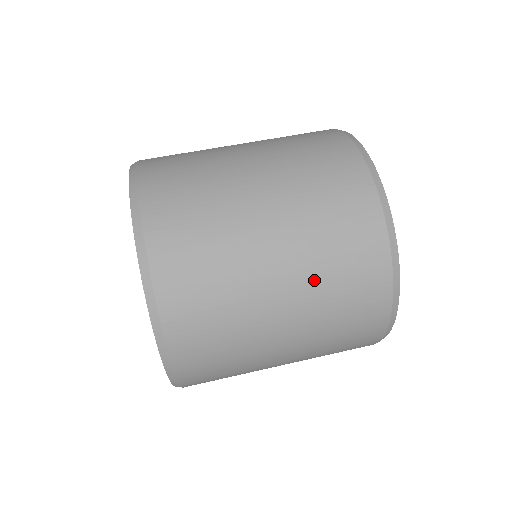
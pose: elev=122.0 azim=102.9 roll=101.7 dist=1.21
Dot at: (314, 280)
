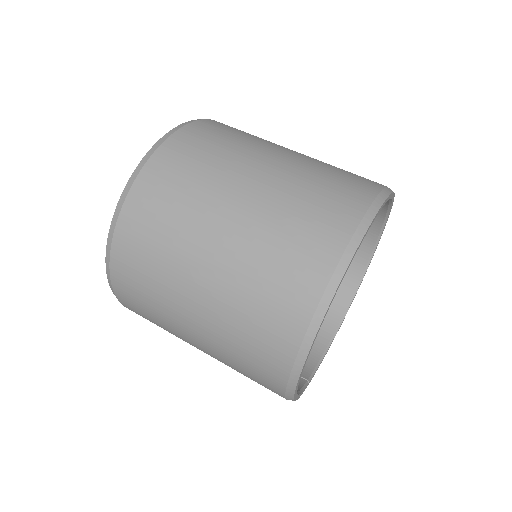
Dot at: (292, 182)
